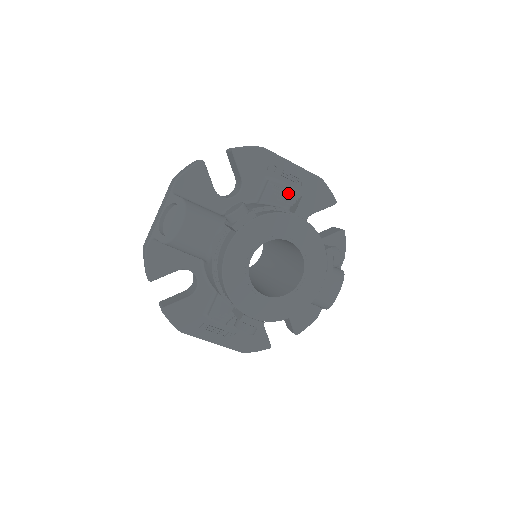
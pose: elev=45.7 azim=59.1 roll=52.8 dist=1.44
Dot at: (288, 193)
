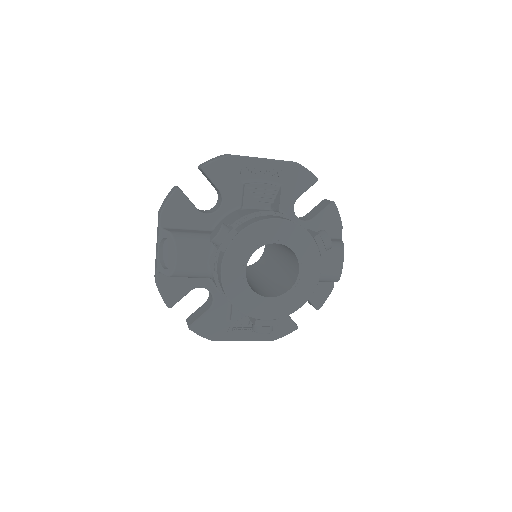
Dot at: (266, 191)
